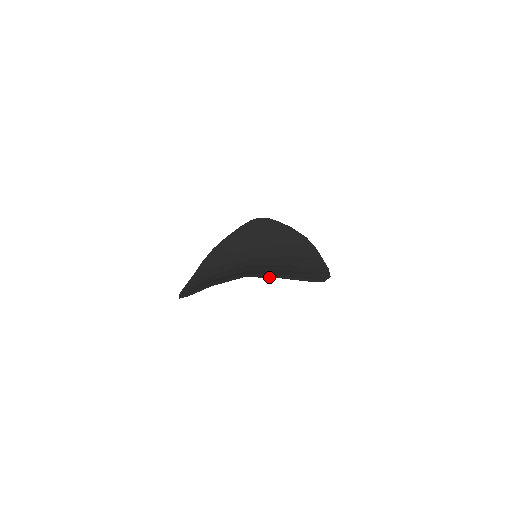
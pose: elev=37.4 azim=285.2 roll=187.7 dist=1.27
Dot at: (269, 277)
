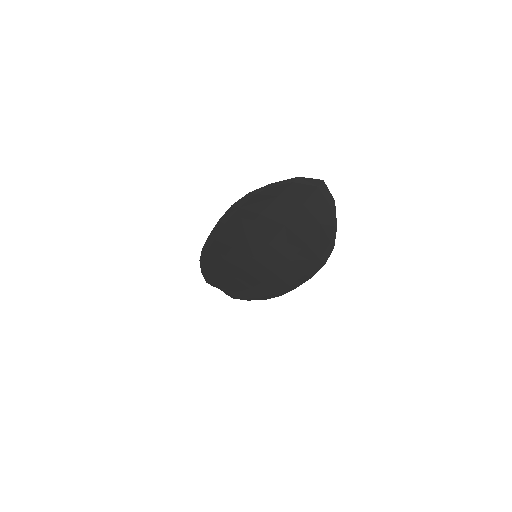
Dot at: (329, 199)
